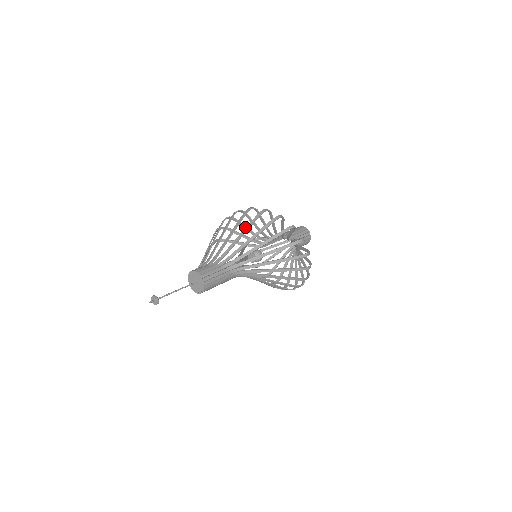
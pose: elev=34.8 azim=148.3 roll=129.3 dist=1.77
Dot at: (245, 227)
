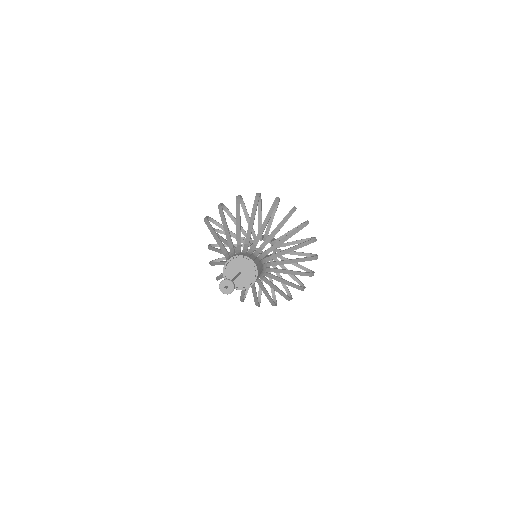
Dot at: (247, 215)
